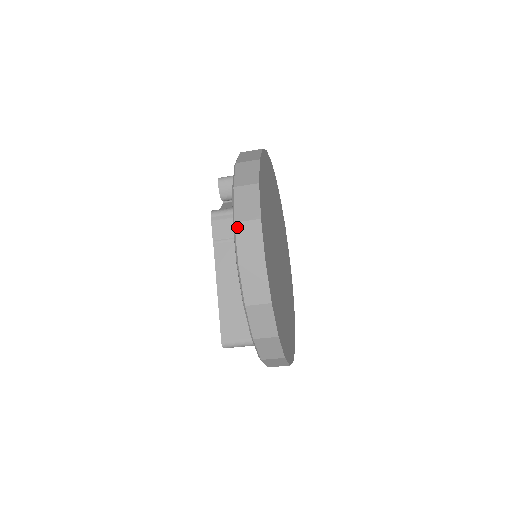
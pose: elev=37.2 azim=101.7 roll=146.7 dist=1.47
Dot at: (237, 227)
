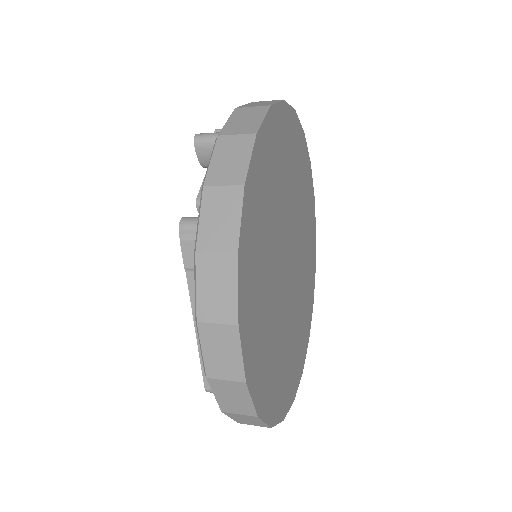
Dot at: (201, 329)
